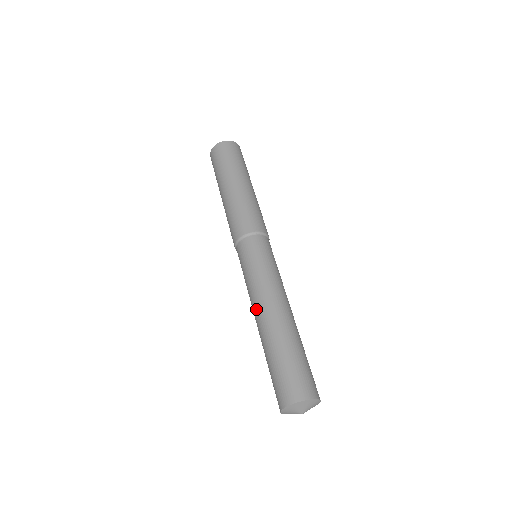
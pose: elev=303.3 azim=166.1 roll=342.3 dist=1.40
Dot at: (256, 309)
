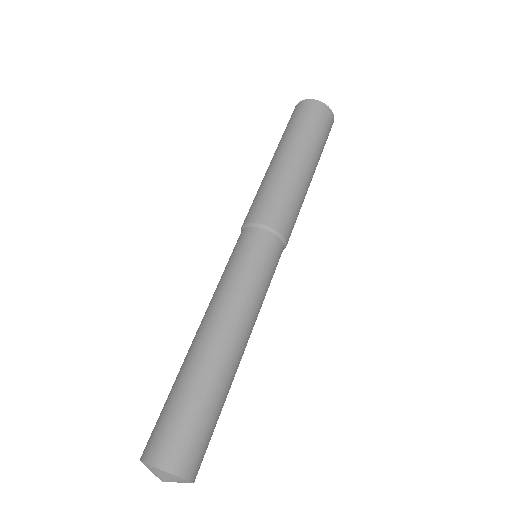
Dot at: occluded
